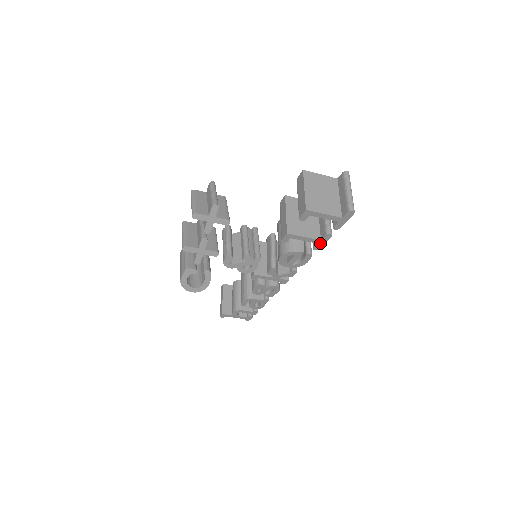
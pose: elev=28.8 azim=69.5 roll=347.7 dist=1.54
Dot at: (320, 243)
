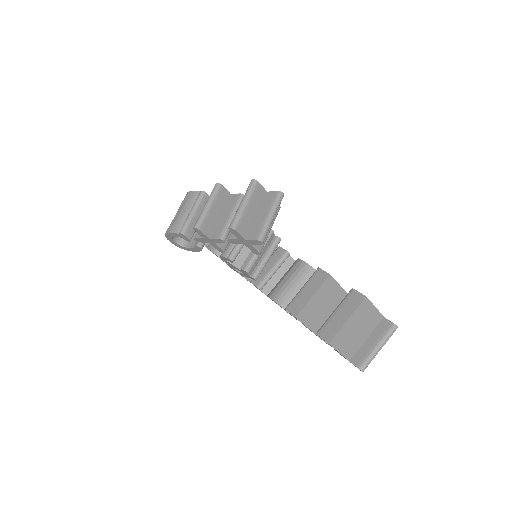
Dot at: occluded
